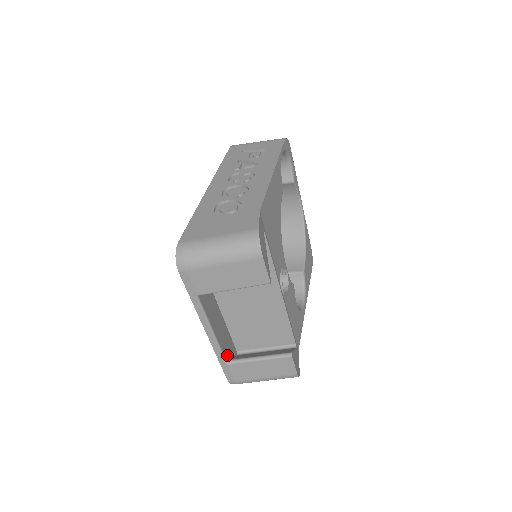
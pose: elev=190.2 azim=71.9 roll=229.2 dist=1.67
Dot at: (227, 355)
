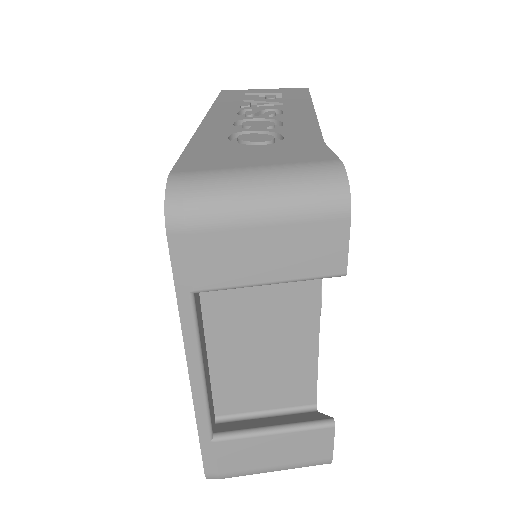
Dot at: (212, 423)
